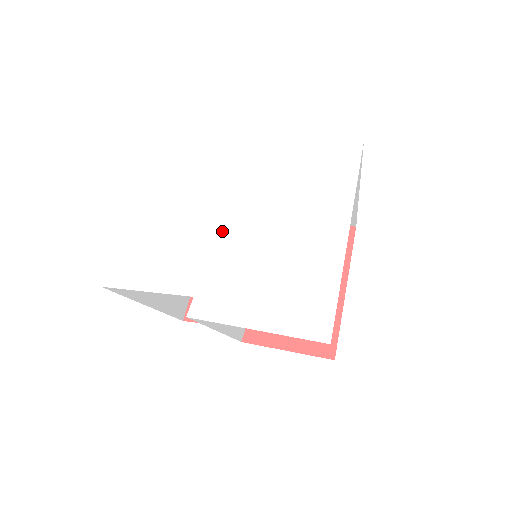
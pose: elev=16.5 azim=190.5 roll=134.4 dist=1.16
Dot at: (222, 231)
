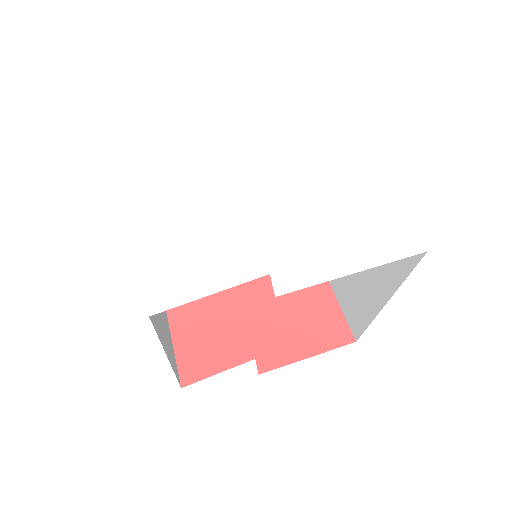
Dot at: (257, 202)
